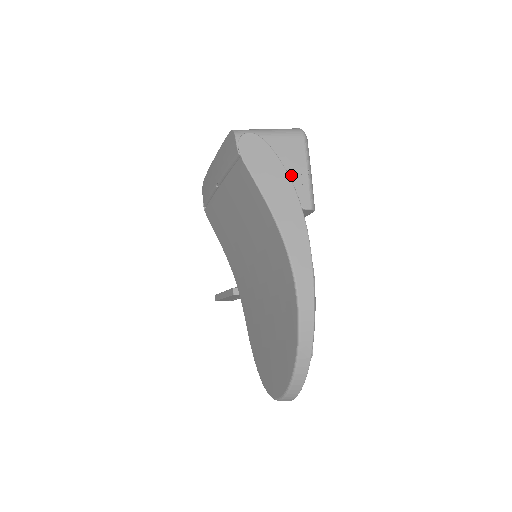
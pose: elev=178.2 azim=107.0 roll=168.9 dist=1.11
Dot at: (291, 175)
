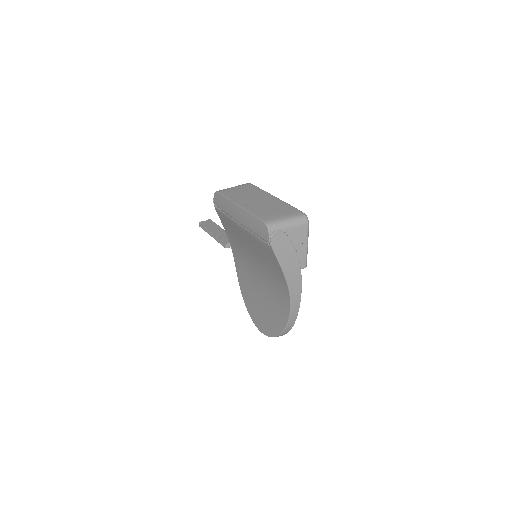
Dot at: (297, 251)
